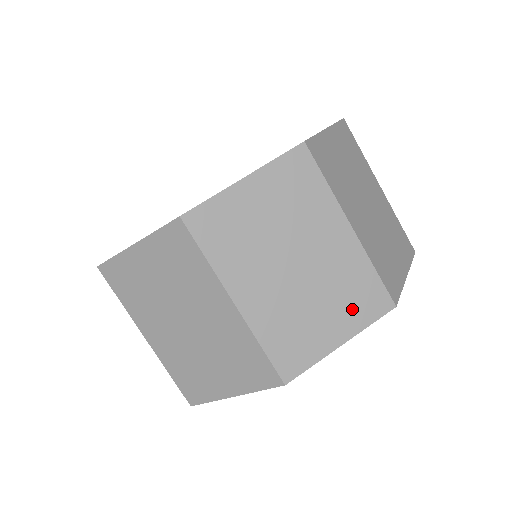
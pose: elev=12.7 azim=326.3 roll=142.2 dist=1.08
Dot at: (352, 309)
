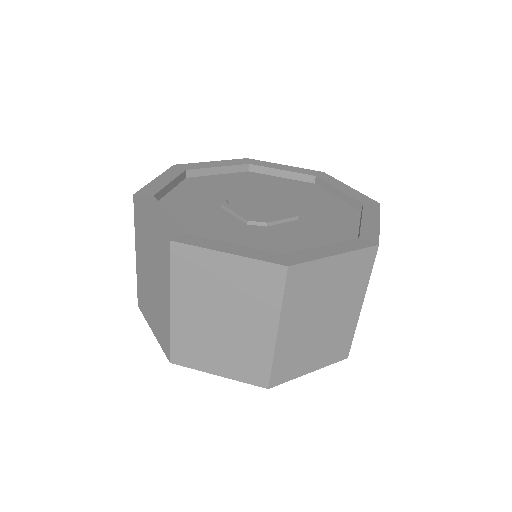
Dot at: (329, 353)
